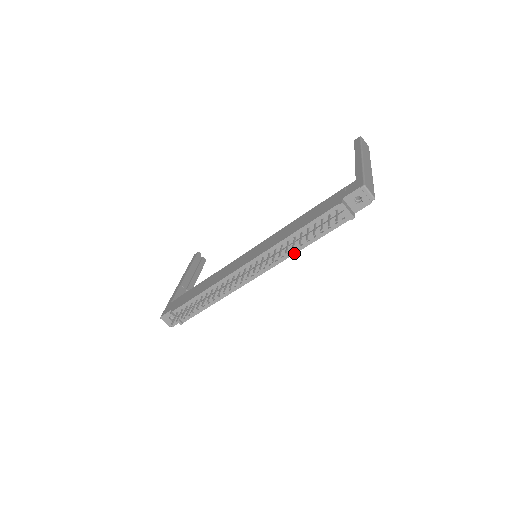
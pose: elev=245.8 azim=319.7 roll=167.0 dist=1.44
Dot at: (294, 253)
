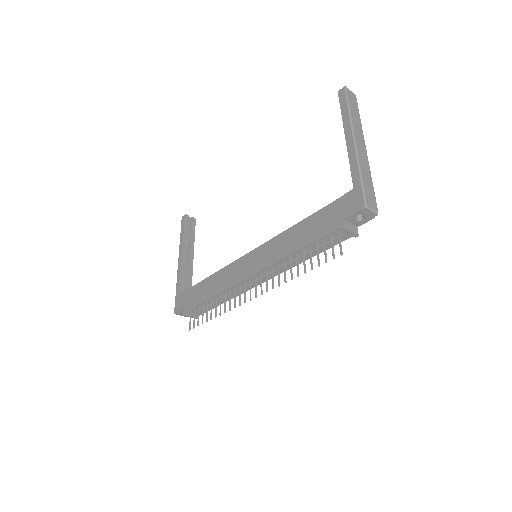
Dot at: occluded
